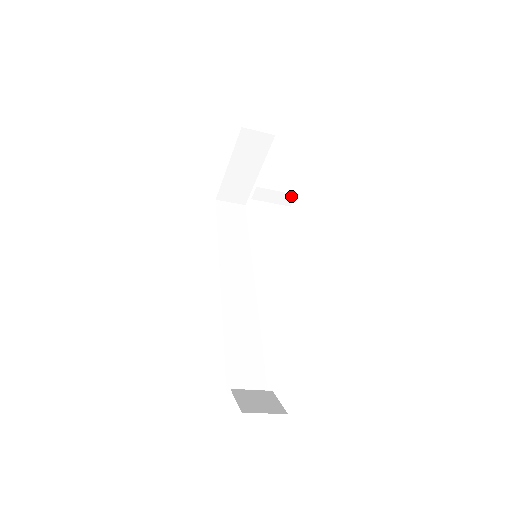
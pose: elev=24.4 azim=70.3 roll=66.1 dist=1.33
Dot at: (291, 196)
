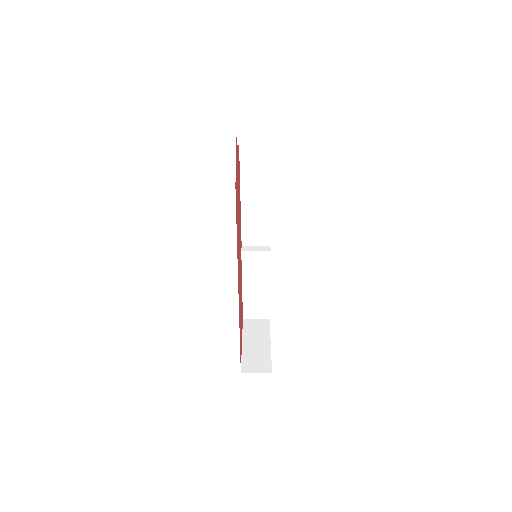
Dot at: (267, 247)
